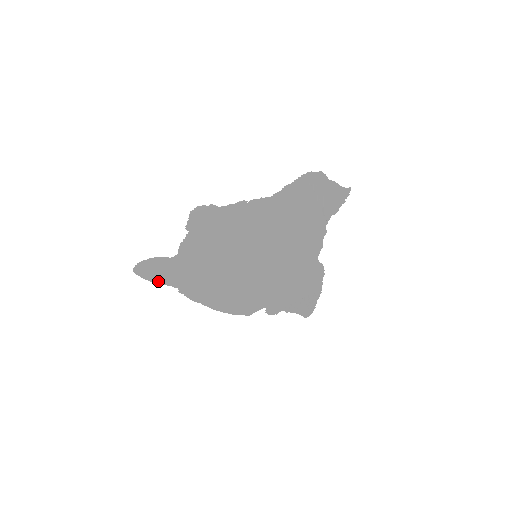
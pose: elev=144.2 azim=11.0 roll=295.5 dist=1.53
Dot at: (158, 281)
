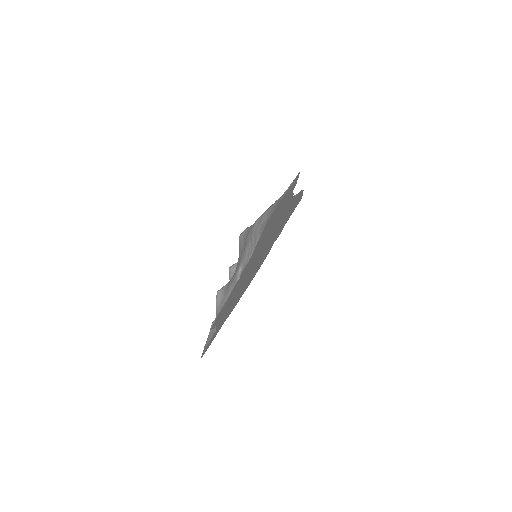
Dot at: (215, 336)
